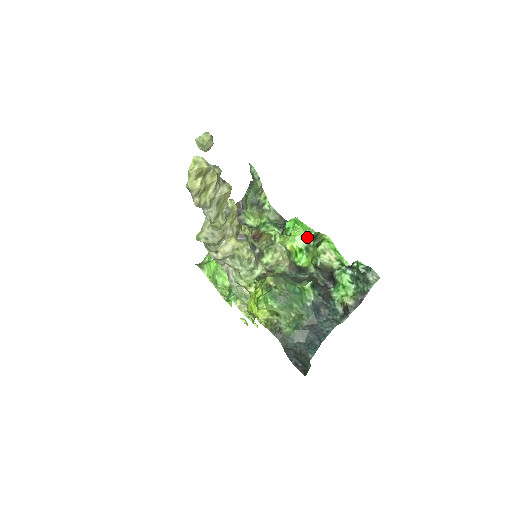
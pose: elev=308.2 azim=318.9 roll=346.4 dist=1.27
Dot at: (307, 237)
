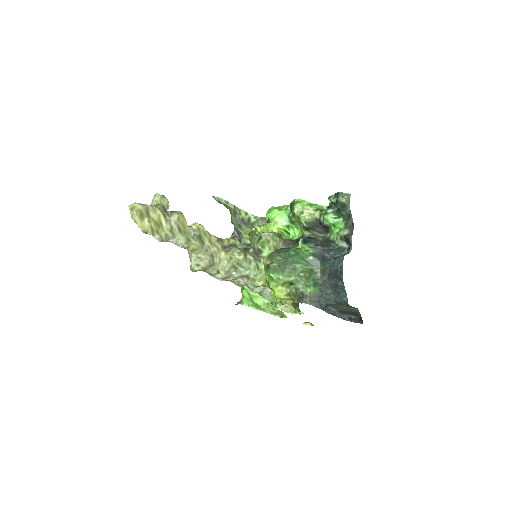
Dot at: (286, 213)
